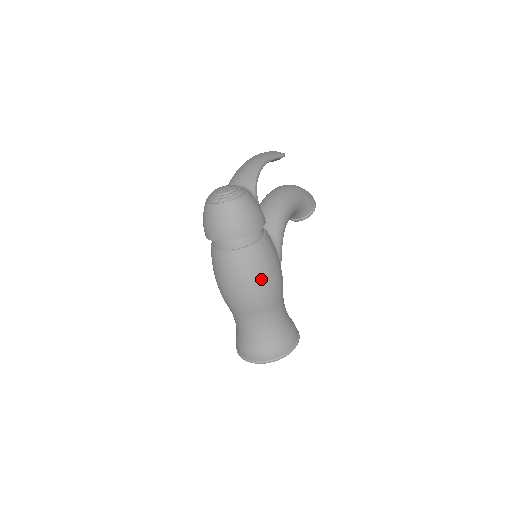
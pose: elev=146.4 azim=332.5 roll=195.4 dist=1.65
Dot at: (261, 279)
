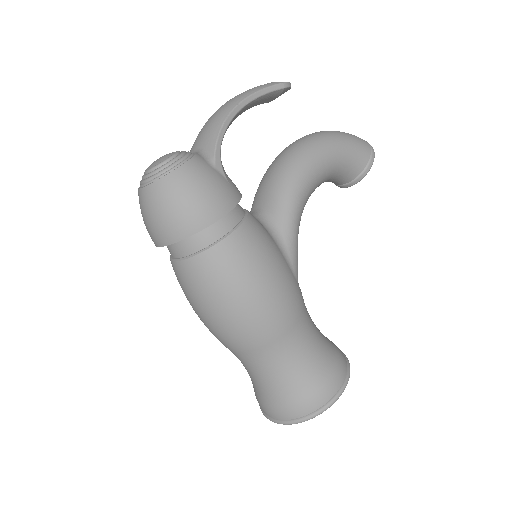
Dot at: (240, 299)
